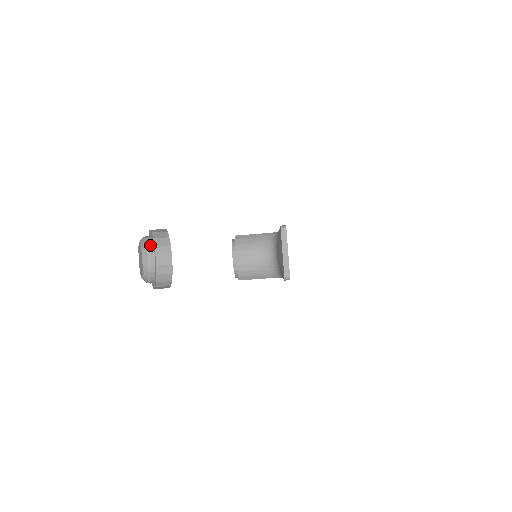
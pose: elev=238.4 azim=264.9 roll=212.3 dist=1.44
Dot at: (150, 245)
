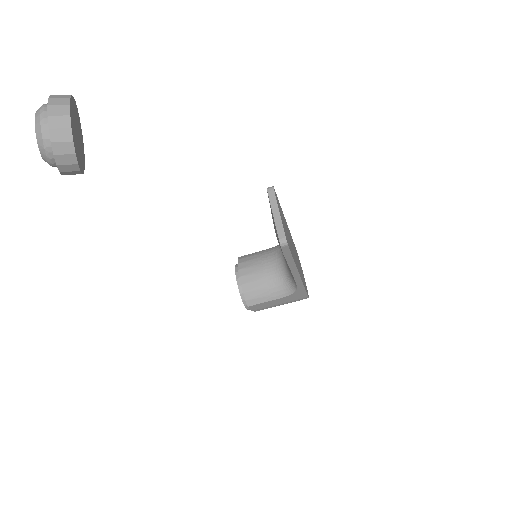
Dot at: (46, 104)
